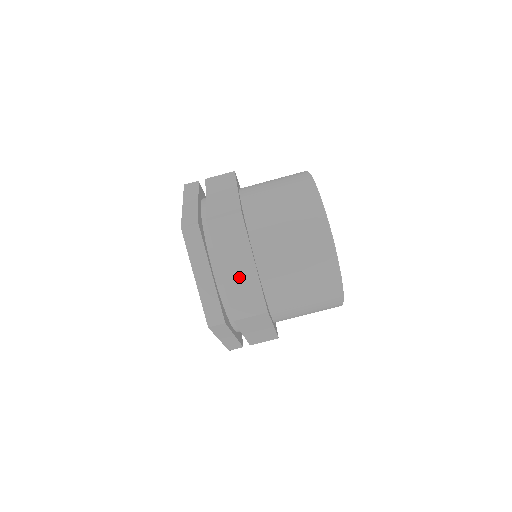
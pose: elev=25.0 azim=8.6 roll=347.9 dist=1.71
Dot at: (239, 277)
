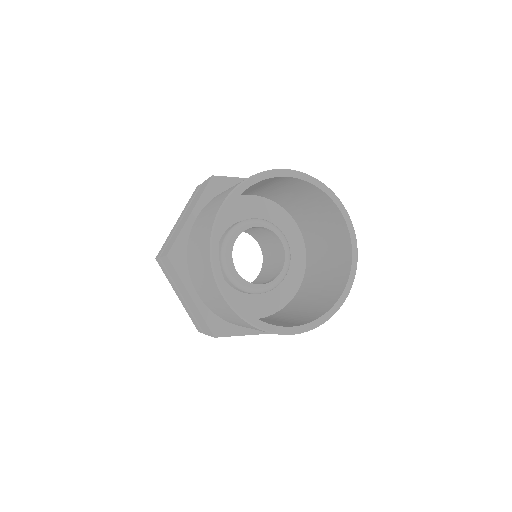
Dot at: (191, 305)
